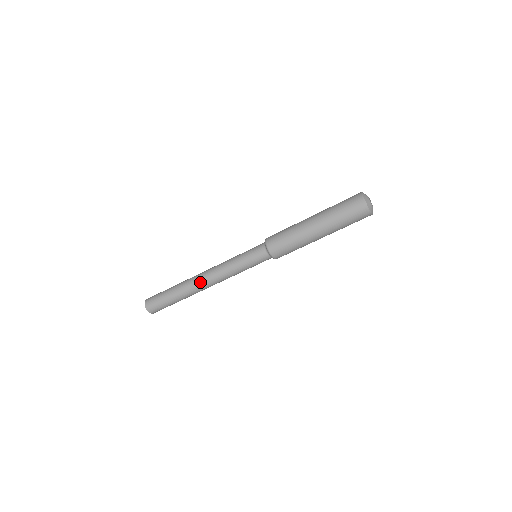
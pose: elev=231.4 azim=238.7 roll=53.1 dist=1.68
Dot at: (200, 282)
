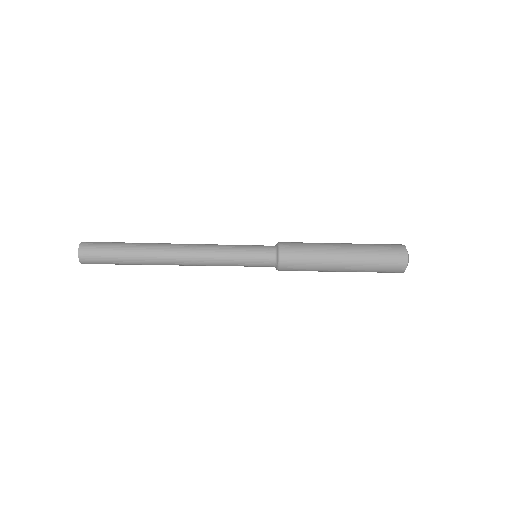
Dot at: (174, 253)
